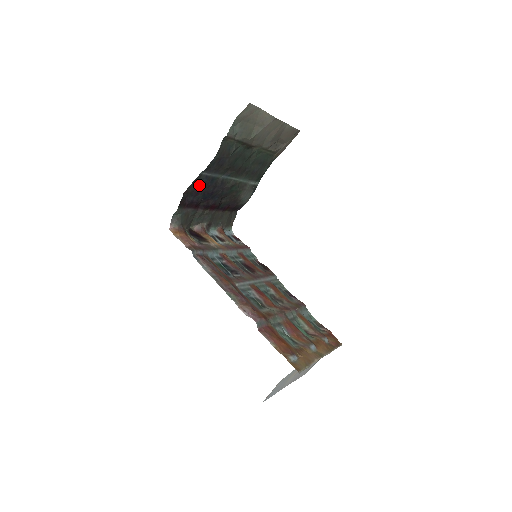
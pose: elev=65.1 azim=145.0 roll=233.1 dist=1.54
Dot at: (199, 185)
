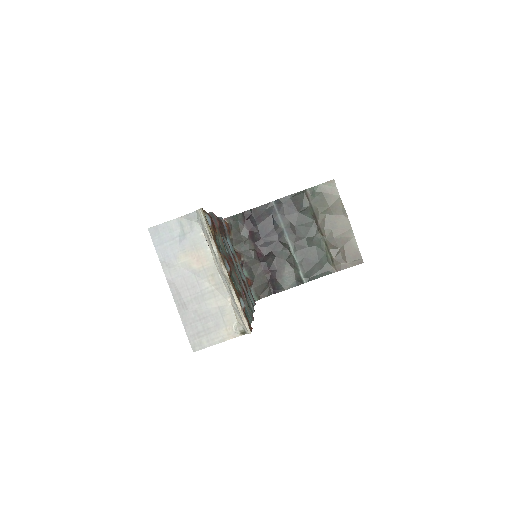
Dot at: (265, 213)
